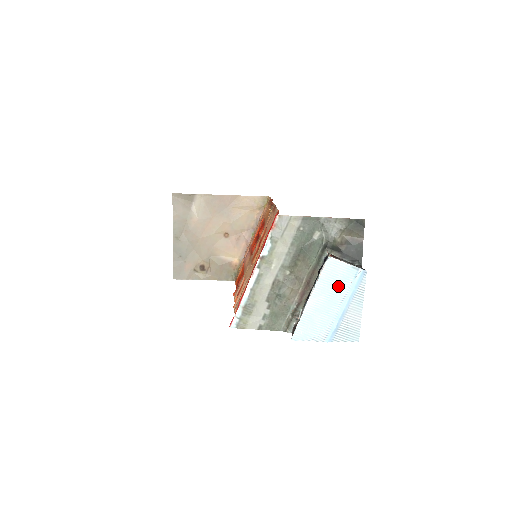
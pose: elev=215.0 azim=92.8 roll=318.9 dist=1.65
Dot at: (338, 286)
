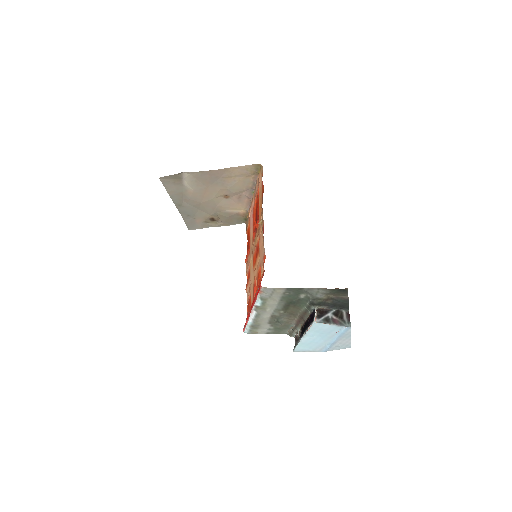
Dot at: (326, 333)
